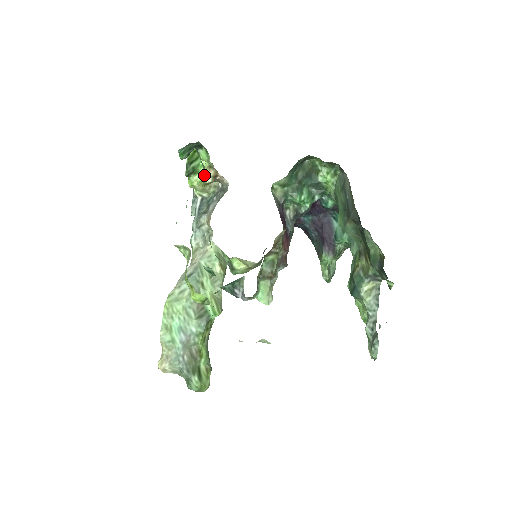
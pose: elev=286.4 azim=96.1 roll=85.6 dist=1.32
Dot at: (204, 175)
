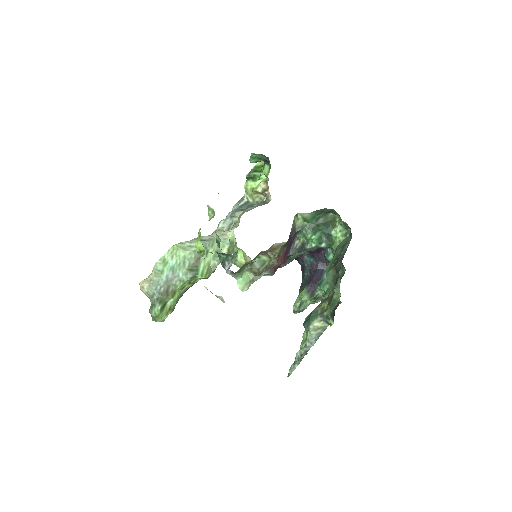
Dot at: (258, 185)
